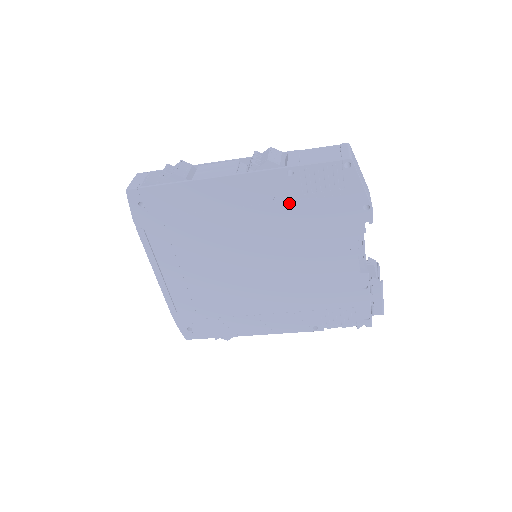
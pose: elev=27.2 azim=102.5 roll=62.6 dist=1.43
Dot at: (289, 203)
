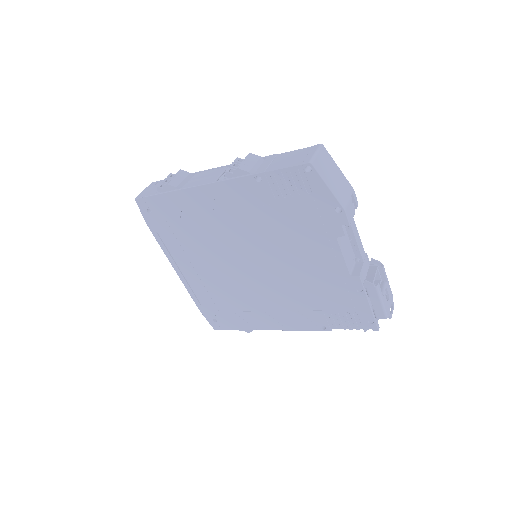
Dot at: (265, 207)
